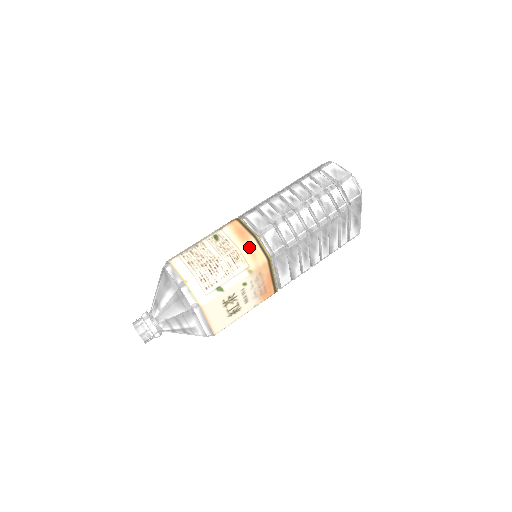
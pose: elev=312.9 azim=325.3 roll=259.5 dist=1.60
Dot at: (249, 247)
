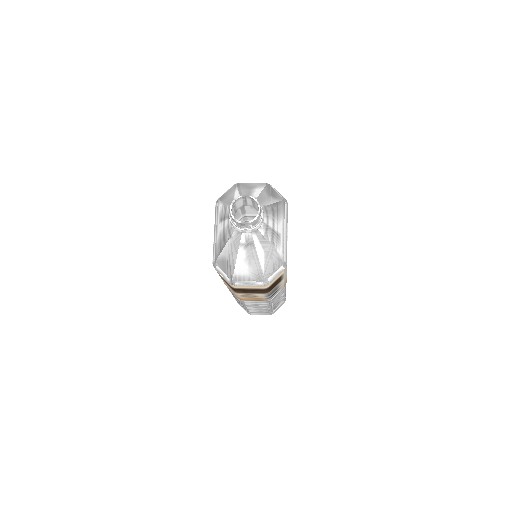
Dot at: occluded
